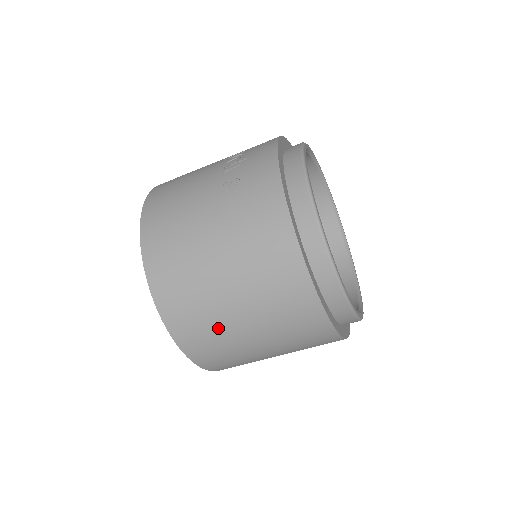
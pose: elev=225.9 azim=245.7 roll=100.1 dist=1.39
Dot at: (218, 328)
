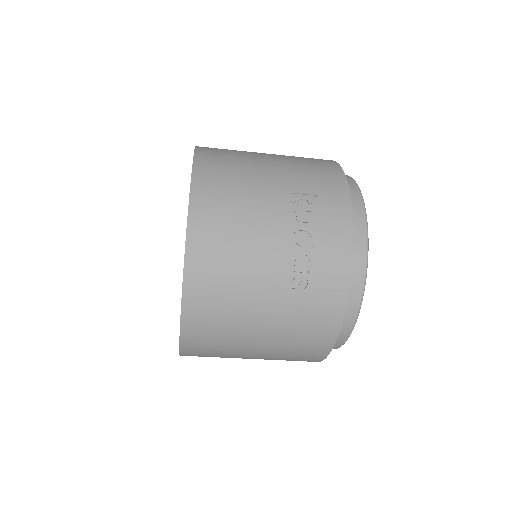
Dot at: occluded
